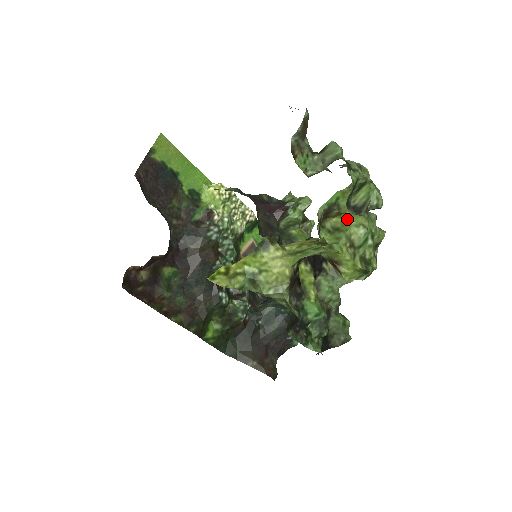
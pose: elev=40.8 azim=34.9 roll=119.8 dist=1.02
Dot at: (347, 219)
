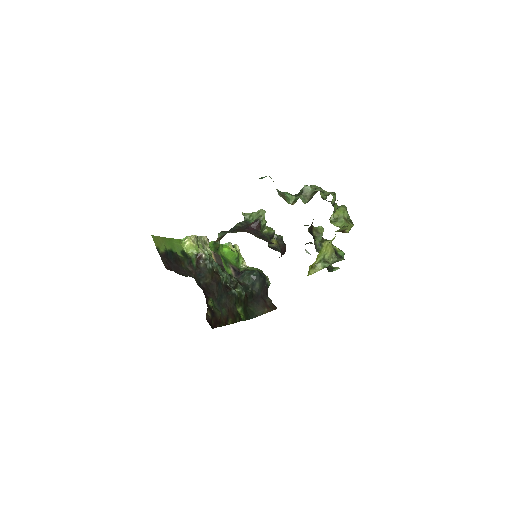
Dot at: (339, 212)
